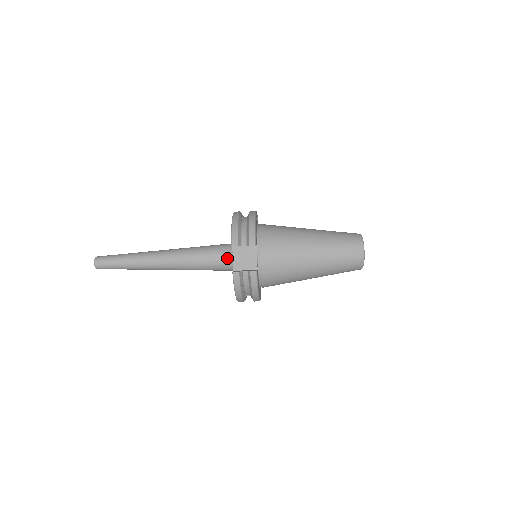
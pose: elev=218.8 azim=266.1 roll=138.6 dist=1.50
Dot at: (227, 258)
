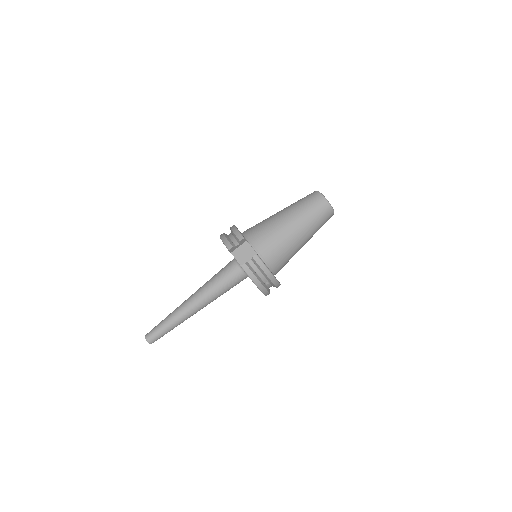
Dot at: (235, 268)
